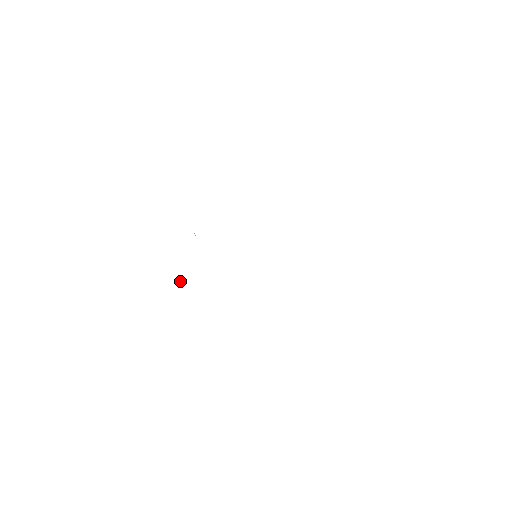
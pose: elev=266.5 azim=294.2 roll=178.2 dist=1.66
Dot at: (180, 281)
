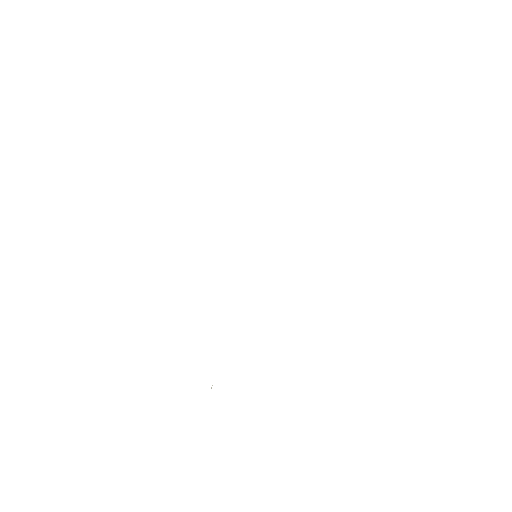
Dot at: occluded
